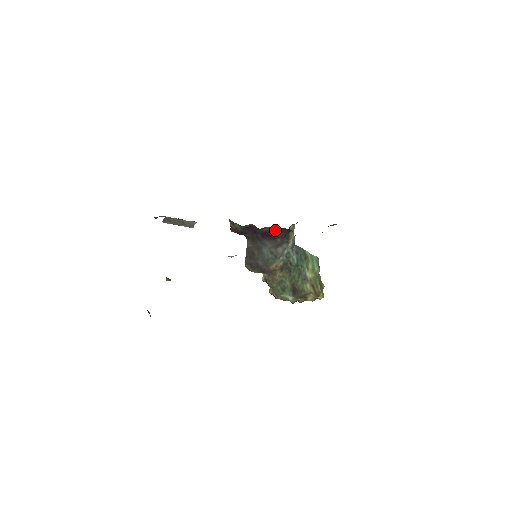
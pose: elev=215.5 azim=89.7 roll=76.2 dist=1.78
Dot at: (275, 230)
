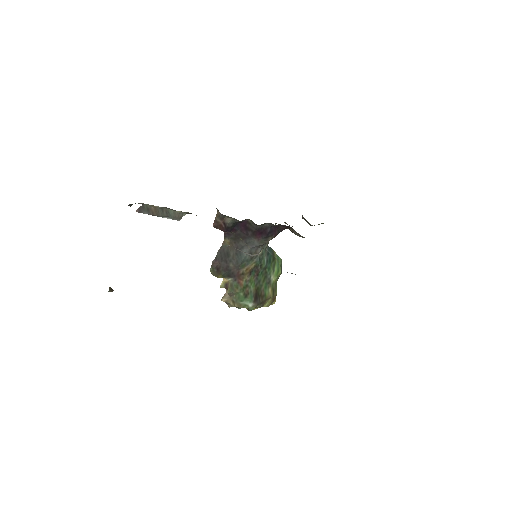
Dot at: (272, 227)
